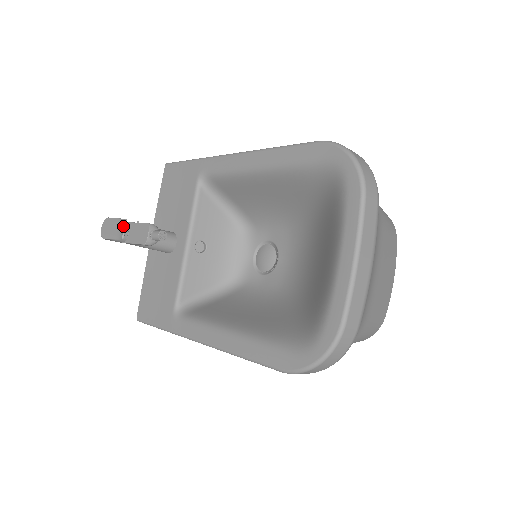
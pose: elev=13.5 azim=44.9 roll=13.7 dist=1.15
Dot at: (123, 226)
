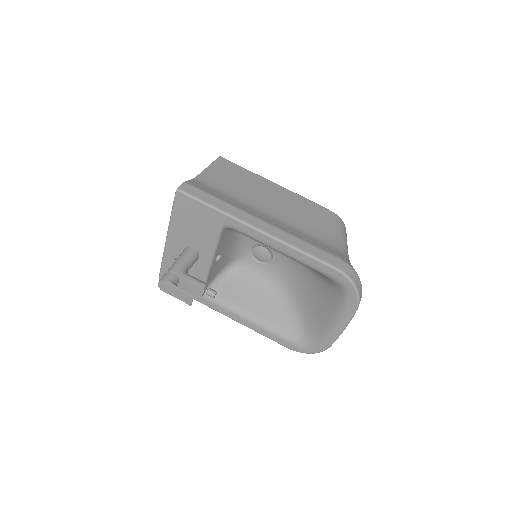
Dot at: (190, 300)
